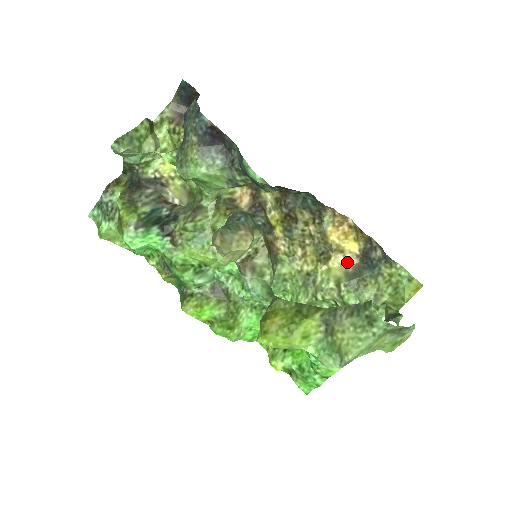
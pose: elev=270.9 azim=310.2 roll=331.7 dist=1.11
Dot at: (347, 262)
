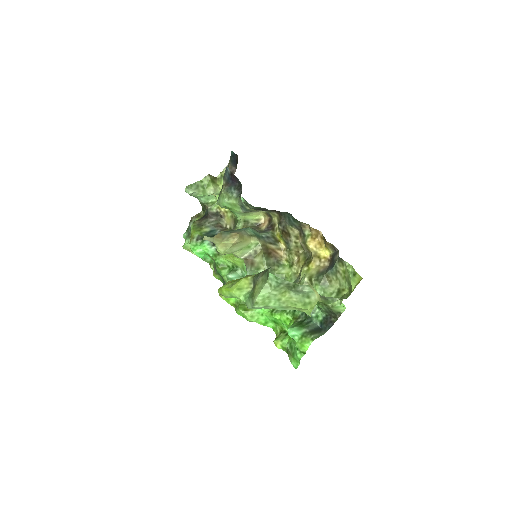
Dot at: (321, 265)
